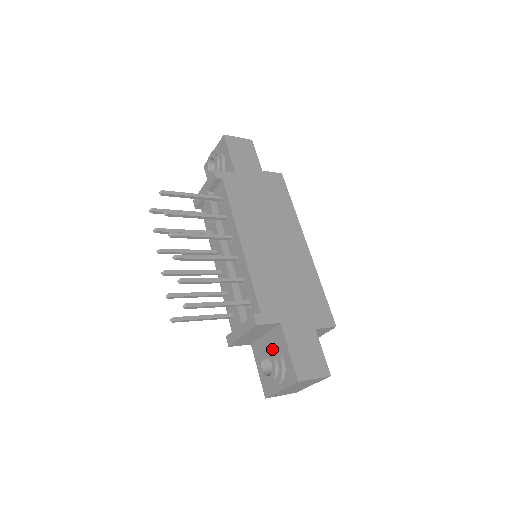
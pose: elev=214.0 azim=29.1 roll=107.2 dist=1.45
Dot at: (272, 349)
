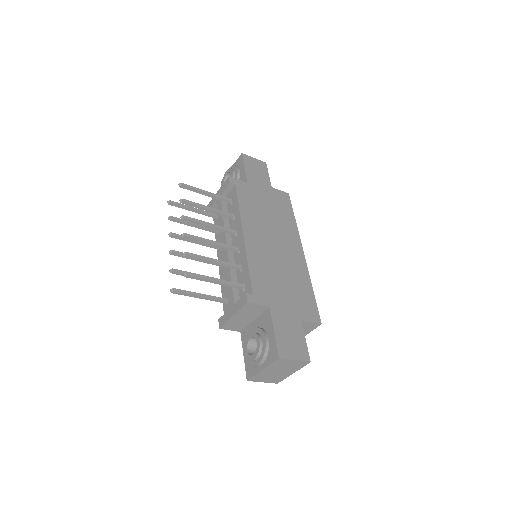
Dot at: (259, 330)
